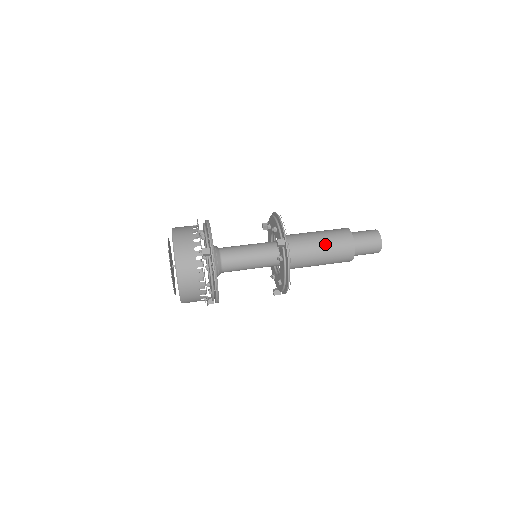
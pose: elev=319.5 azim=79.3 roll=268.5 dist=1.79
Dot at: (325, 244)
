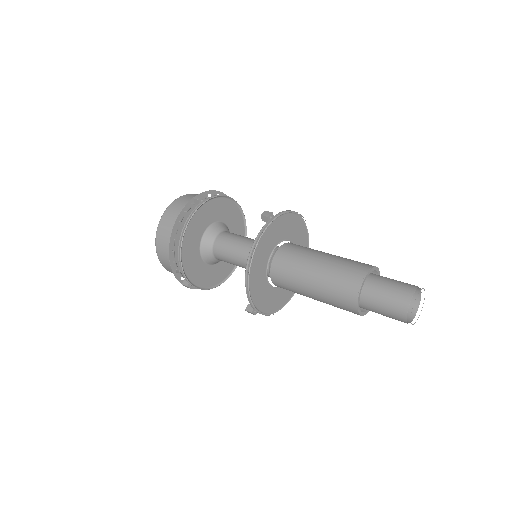
Dot at: (328, 260)
